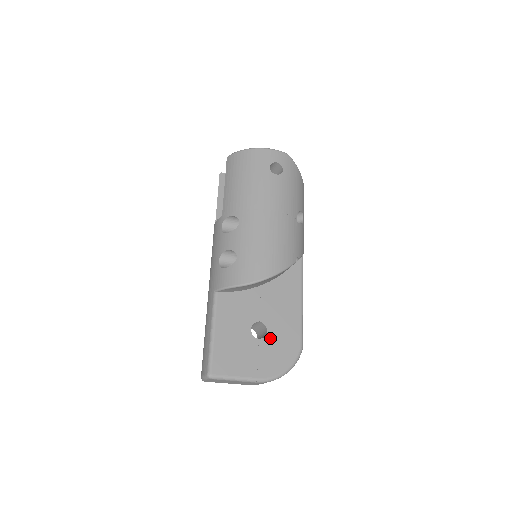
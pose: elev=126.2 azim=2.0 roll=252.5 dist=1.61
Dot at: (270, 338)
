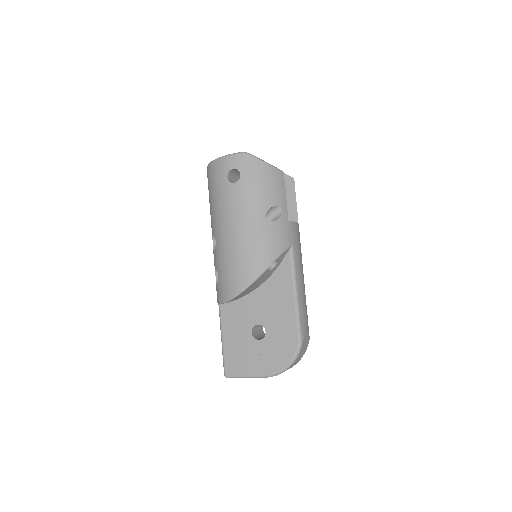
Dot at: (269, 338)
